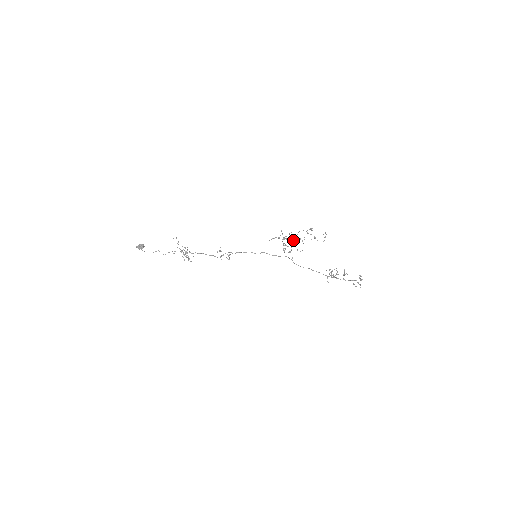
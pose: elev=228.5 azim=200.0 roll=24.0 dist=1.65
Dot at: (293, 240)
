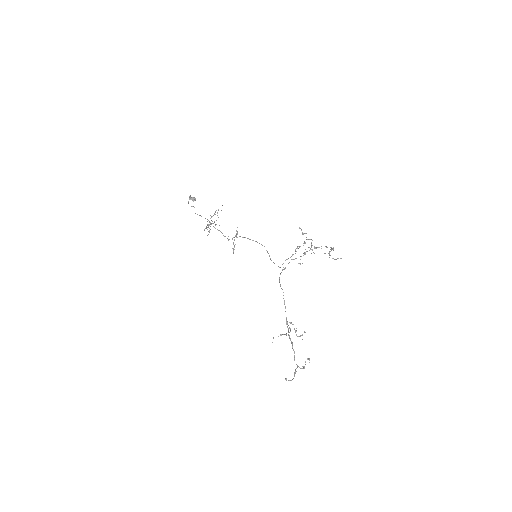
Dot at: (307, 251)
